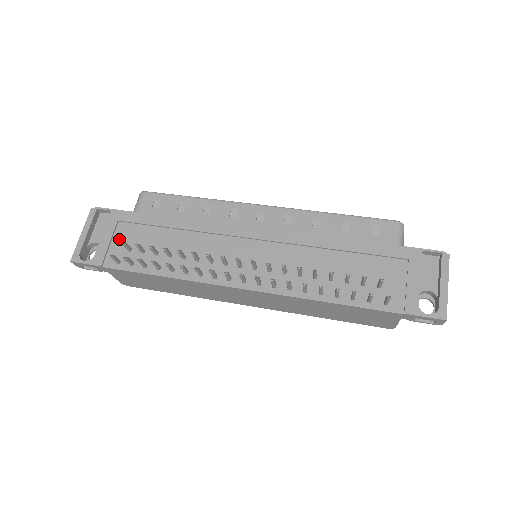
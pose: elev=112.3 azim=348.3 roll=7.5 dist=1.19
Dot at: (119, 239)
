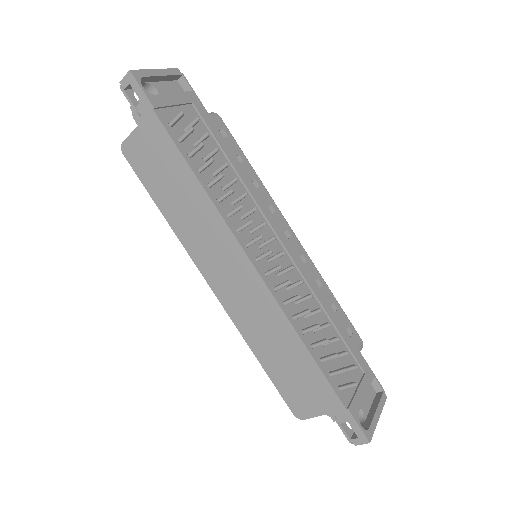
Dot at: occluded
